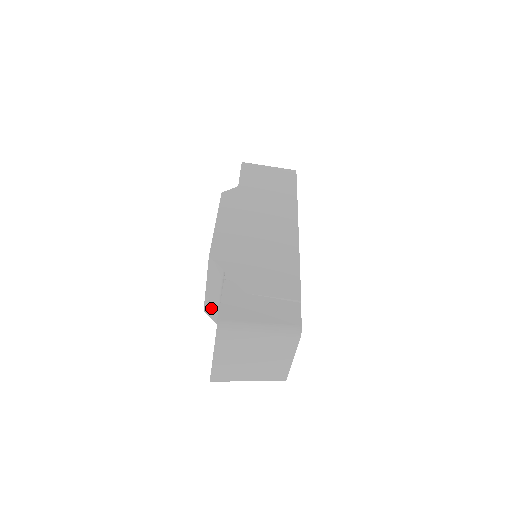
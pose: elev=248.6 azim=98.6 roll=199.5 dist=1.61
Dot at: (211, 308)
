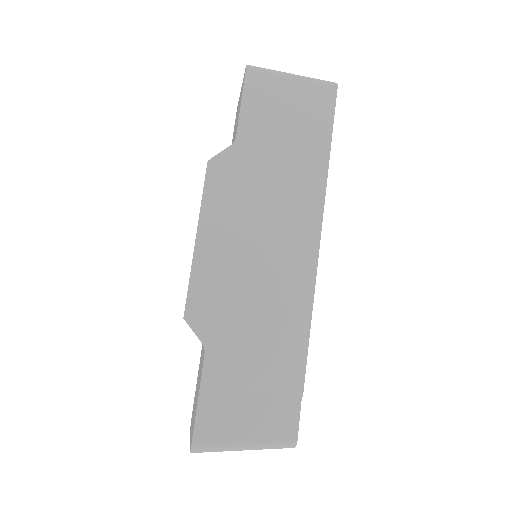
Dot at: occluded
